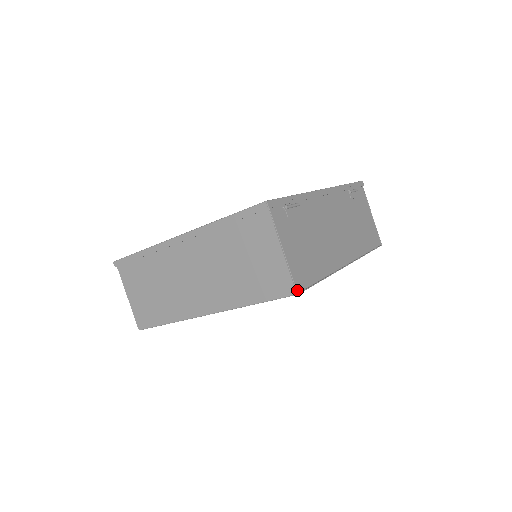
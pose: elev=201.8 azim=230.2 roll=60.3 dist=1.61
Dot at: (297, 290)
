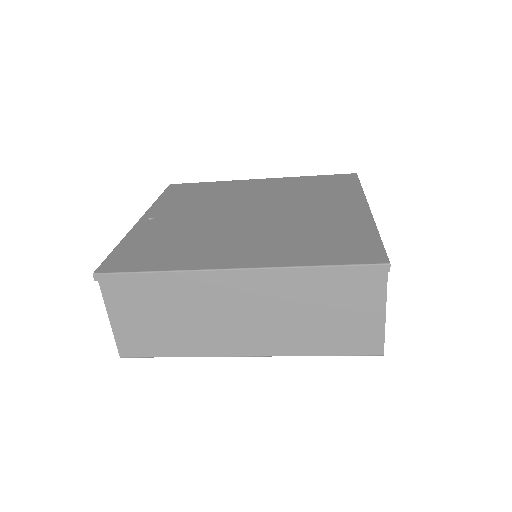
Dot at: (383, 350)
